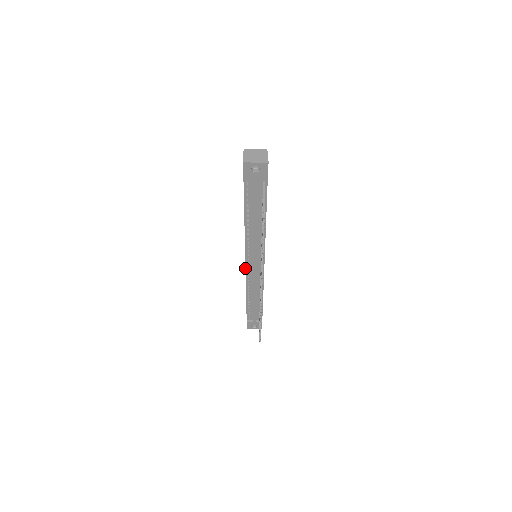
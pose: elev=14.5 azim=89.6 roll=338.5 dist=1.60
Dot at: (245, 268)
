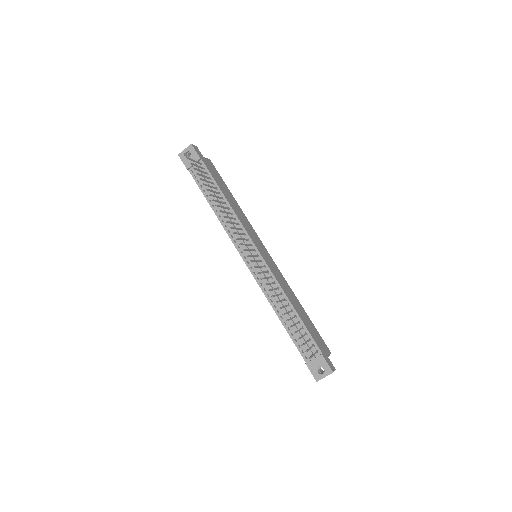
Dot at: occluded
